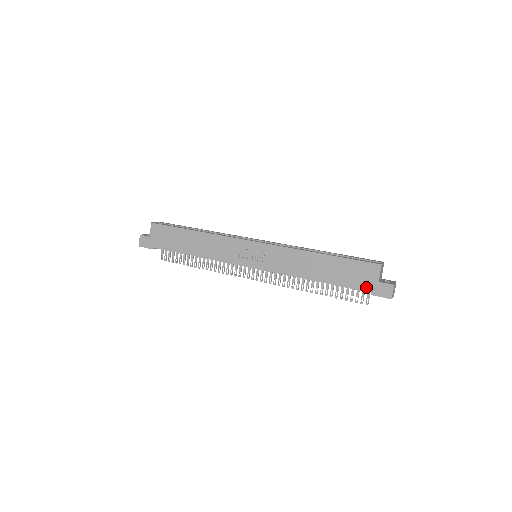
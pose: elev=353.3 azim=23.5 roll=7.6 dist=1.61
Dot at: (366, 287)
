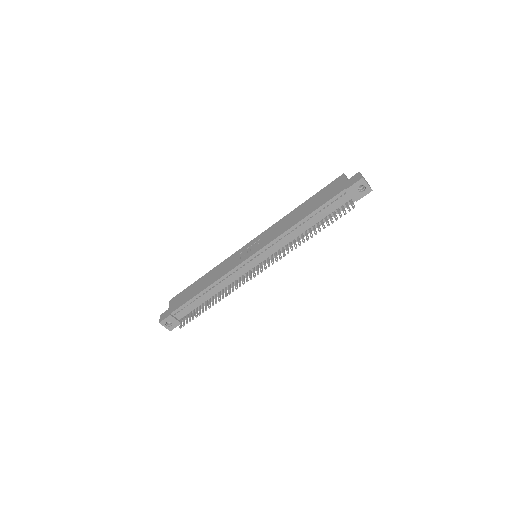
Dot at: (340, 189)
